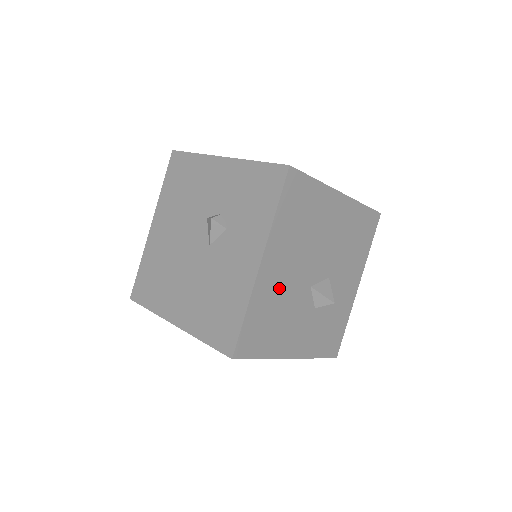
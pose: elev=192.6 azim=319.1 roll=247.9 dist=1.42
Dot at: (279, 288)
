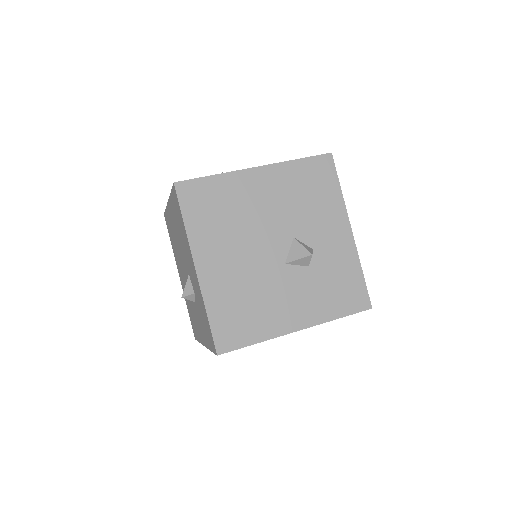
Dot at: occluded
